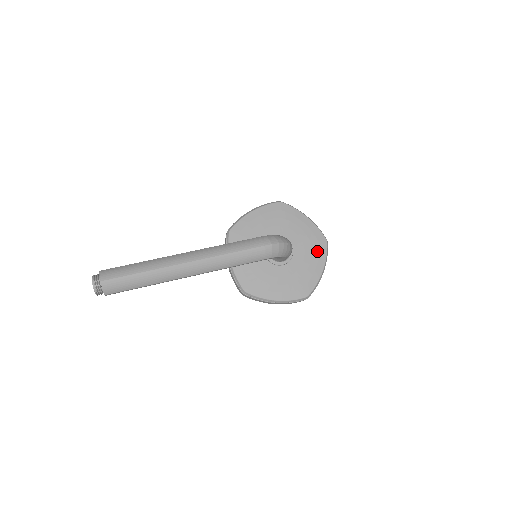
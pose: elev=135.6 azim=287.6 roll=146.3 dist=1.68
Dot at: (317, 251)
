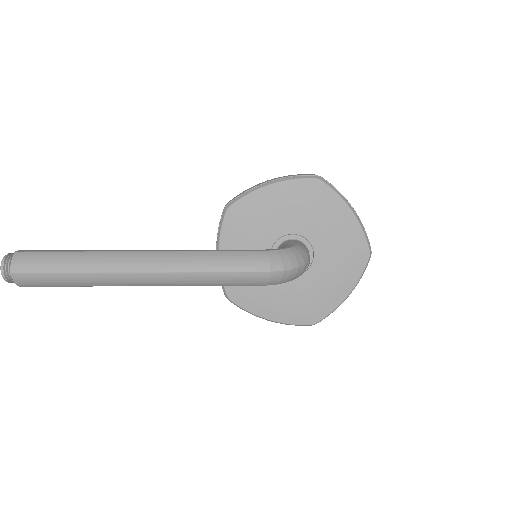
Dot at: (349, 267)
